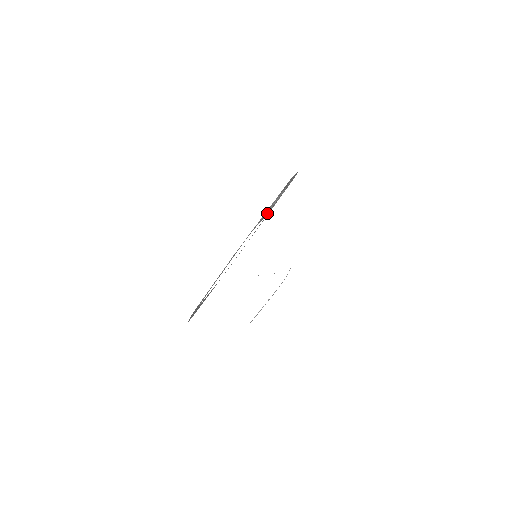
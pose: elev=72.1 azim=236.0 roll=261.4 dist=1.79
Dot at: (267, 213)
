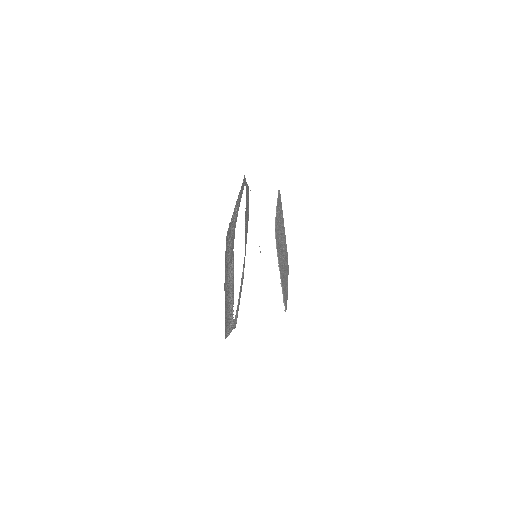
Dot at: (233, 261)
